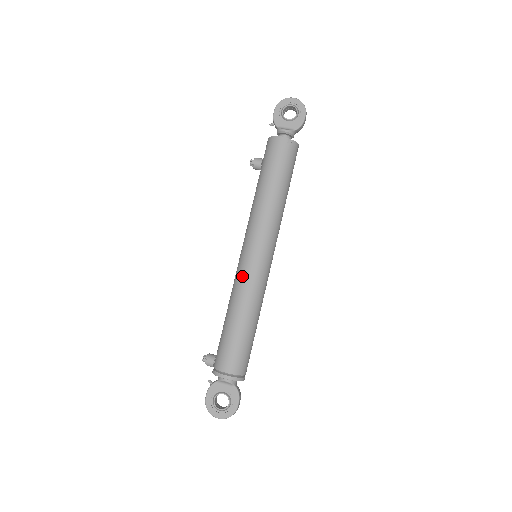
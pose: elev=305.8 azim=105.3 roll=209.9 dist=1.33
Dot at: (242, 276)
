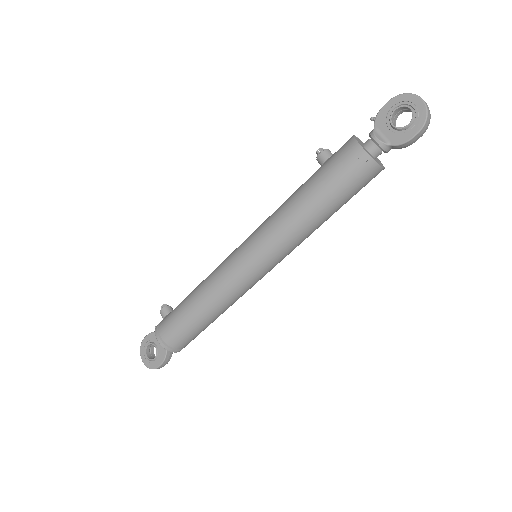
Dot at: (223, 266)
